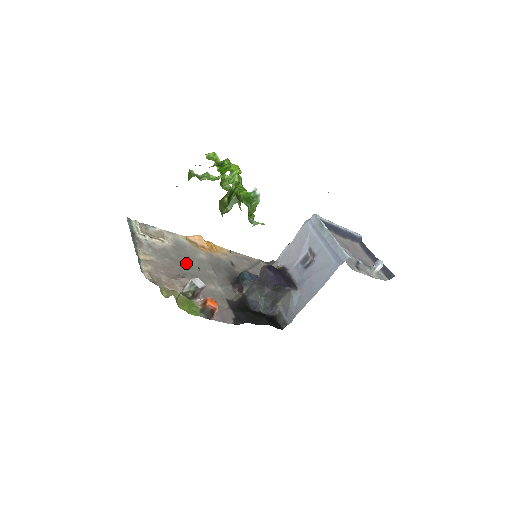
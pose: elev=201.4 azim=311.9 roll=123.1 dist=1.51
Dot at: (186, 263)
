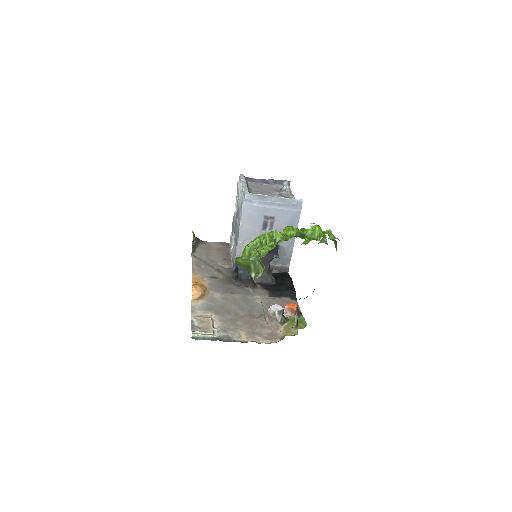
Dot at: (236, 311)
